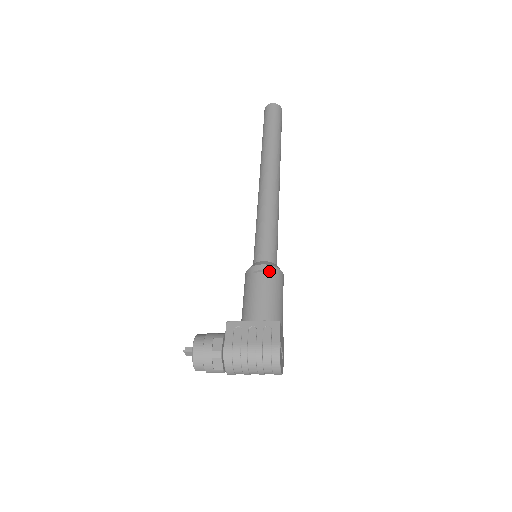
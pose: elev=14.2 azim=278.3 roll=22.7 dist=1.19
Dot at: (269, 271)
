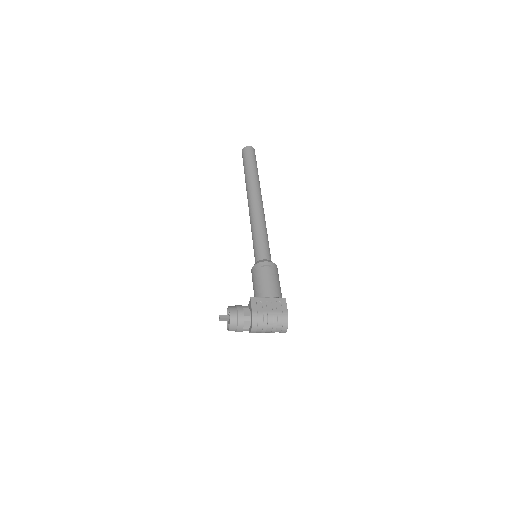
Dot at: (271, 266)
